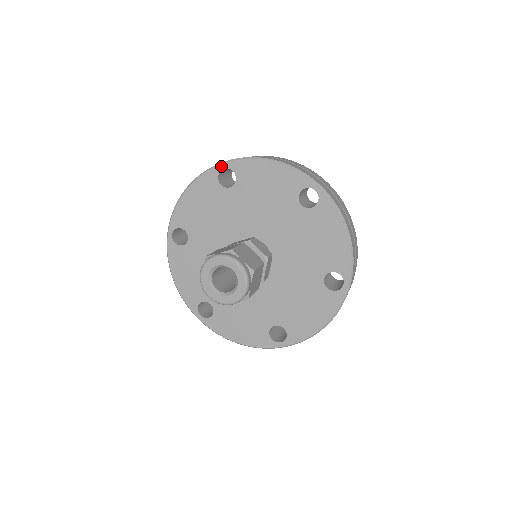
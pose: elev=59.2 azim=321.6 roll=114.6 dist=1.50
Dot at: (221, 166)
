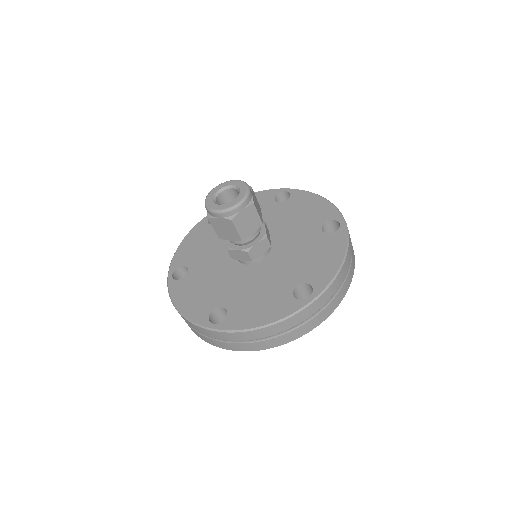
Dot at: (285, 189)
